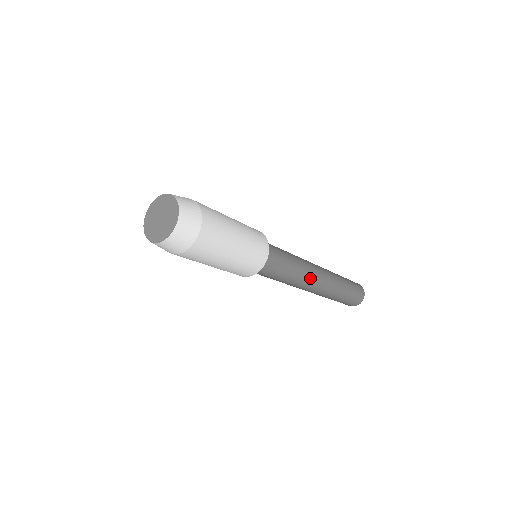
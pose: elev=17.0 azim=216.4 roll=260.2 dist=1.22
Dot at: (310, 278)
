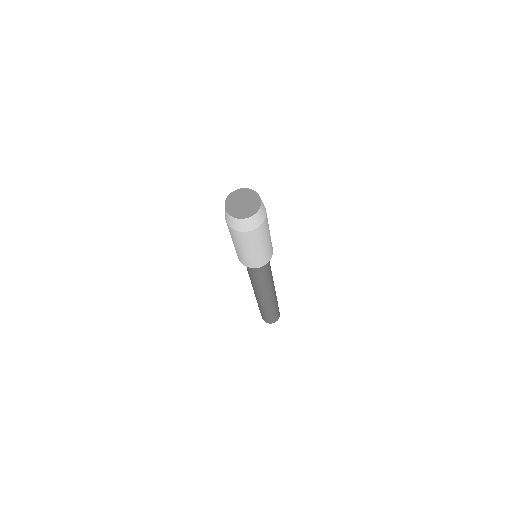
Dot at: (265, 291)
